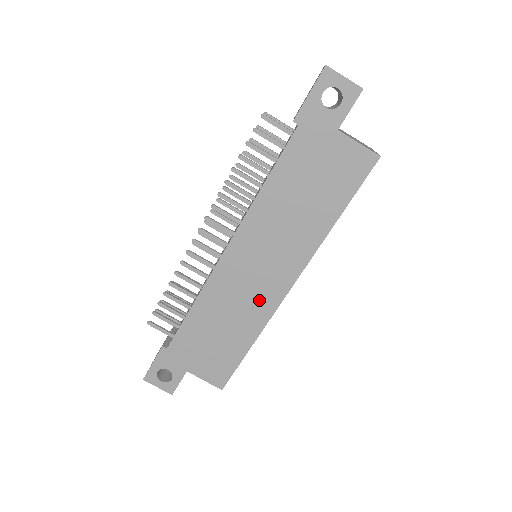
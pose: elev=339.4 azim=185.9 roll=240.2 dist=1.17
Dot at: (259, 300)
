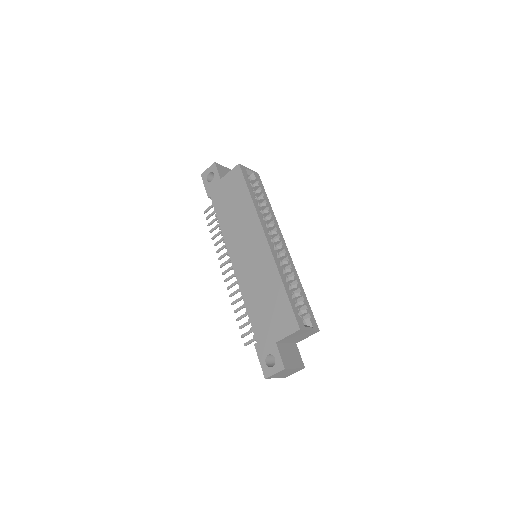
Dot at: (263, 262)
